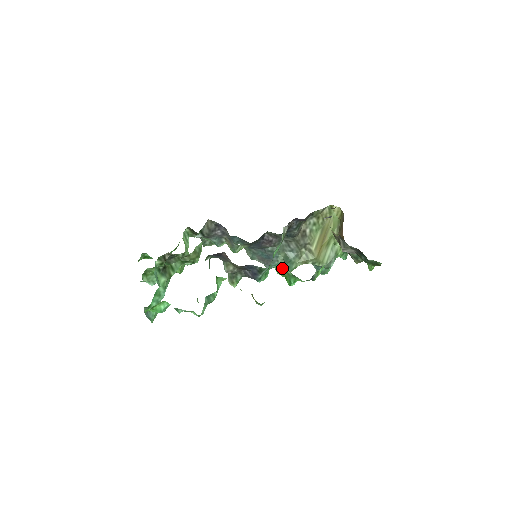
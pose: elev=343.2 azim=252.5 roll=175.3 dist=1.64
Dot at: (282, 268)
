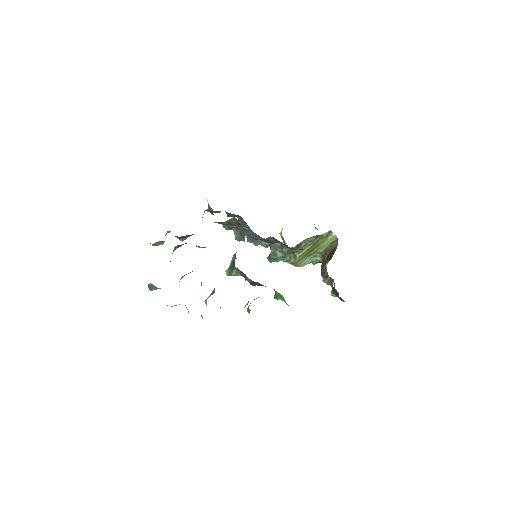
Dot at: occluded
